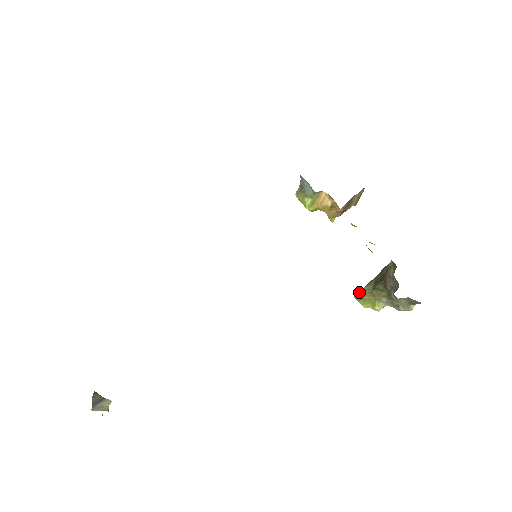
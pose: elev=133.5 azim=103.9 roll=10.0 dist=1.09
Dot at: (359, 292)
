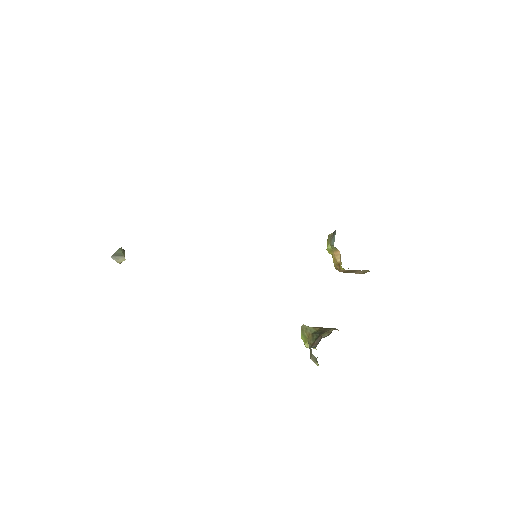
Dot at: (306, 327)
